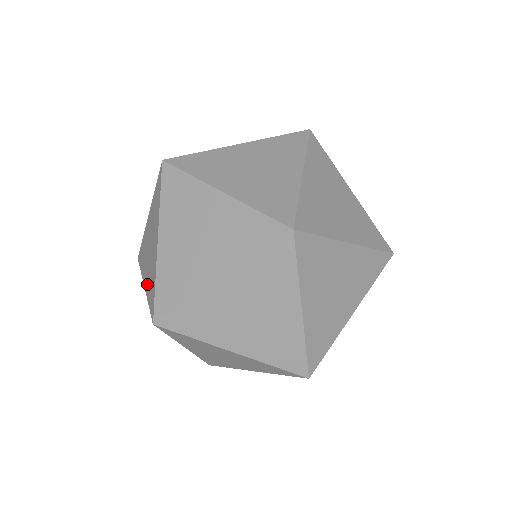
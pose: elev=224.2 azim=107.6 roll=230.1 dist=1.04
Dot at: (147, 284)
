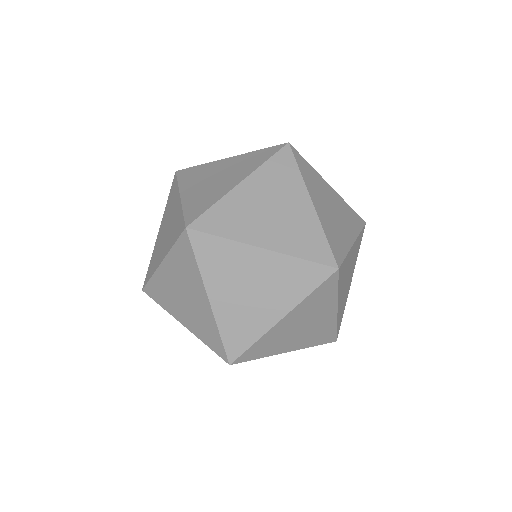
Dot at: occluded
